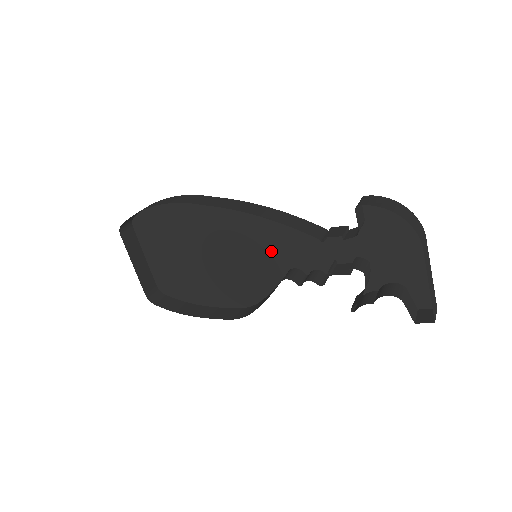
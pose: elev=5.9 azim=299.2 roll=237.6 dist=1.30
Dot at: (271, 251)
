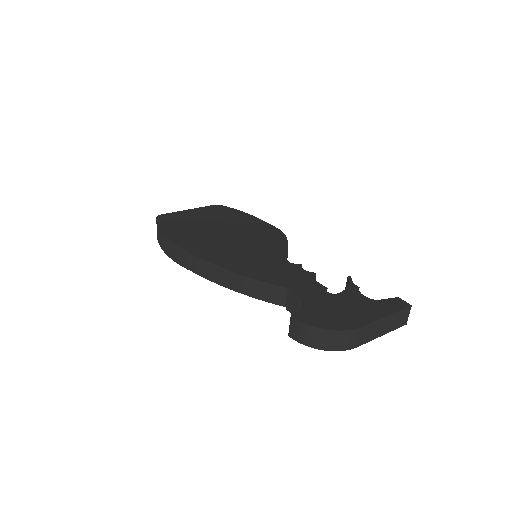
Dot at: (263, 258)
